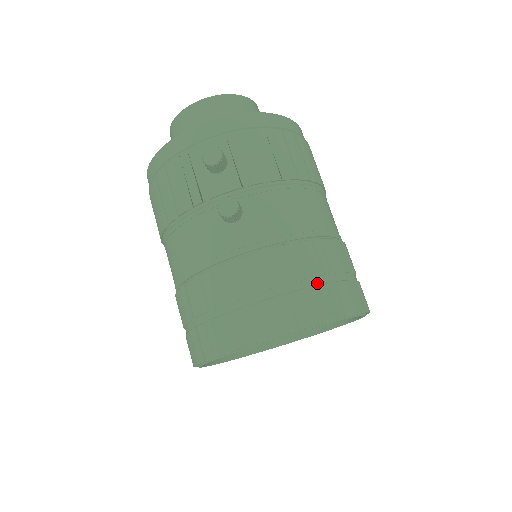
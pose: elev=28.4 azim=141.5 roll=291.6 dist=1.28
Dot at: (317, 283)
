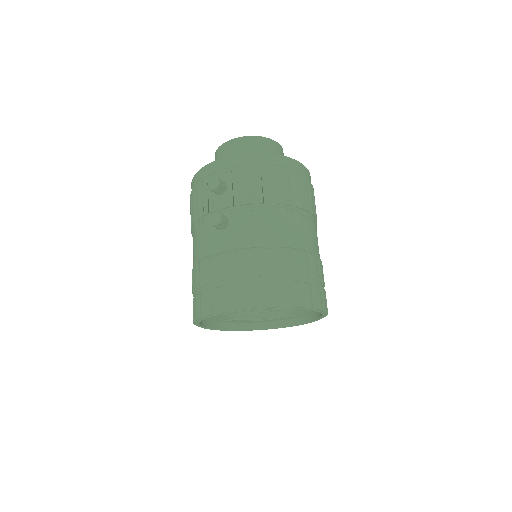
Dot at: (270, 279)
